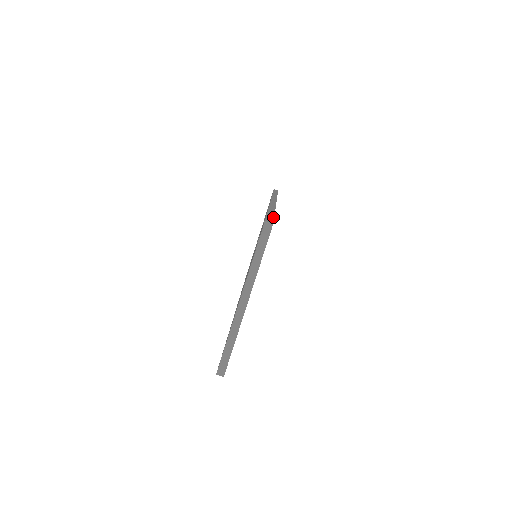
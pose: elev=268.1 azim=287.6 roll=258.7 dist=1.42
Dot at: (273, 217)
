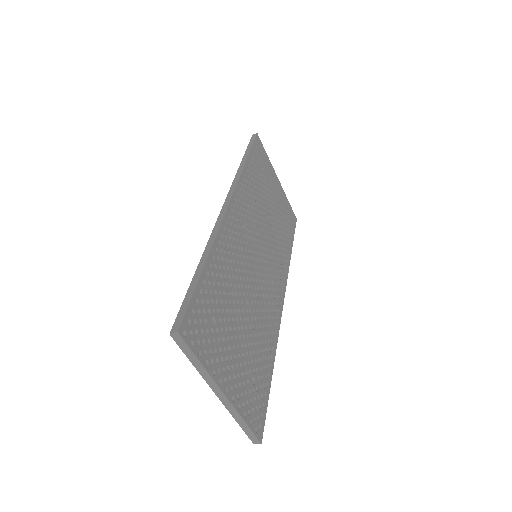
Dot at: (190, 298)
